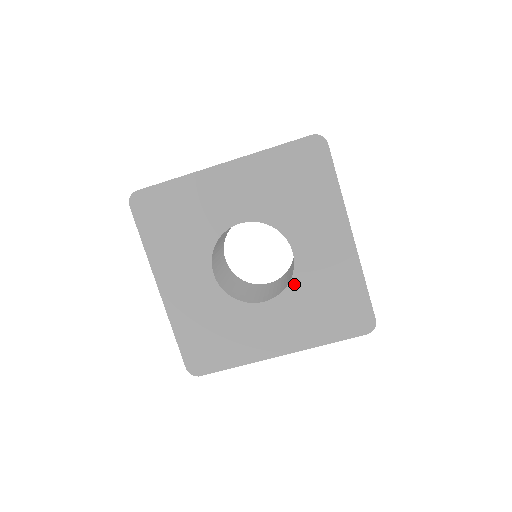
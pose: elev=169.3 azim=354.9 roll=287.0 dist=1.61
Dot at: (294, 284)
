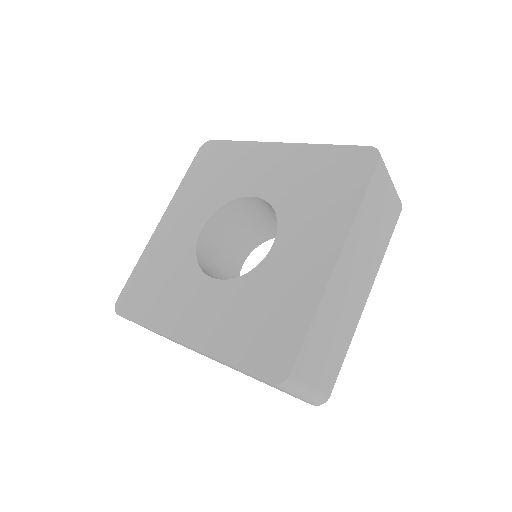
Dot at: (280, 208)
